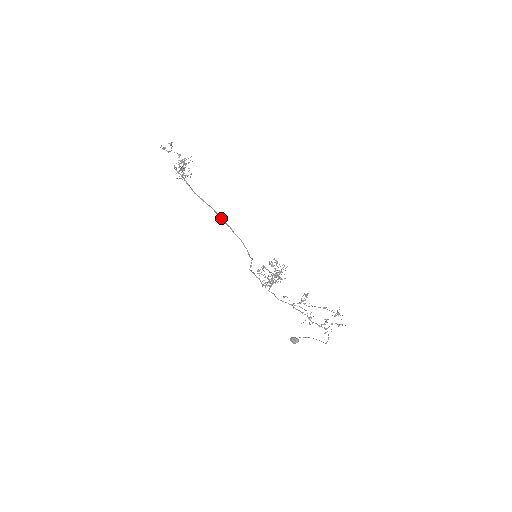
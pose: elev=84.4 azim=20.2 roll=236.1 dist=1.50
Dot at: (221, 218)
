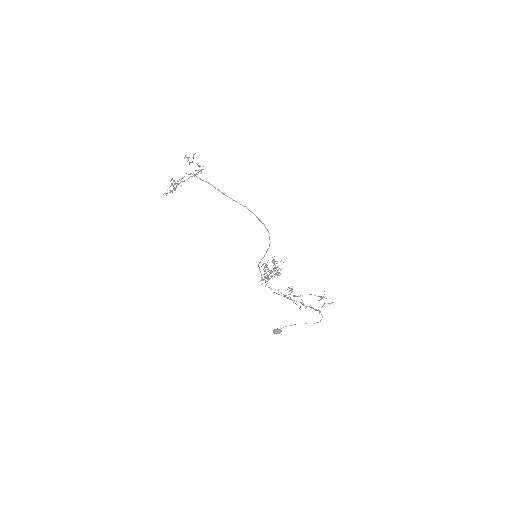
Dot at: (256, 216)
